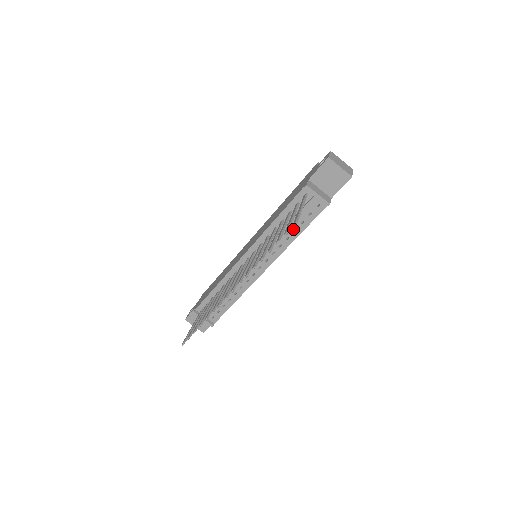
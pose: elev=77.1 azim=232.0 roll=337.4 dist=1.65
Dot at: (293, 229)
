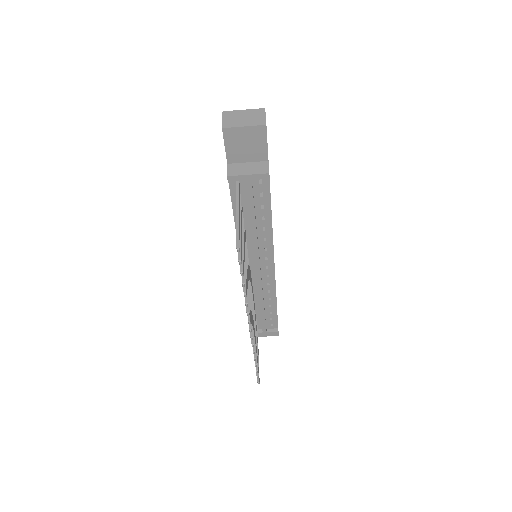
Dot at: (260, 218)
